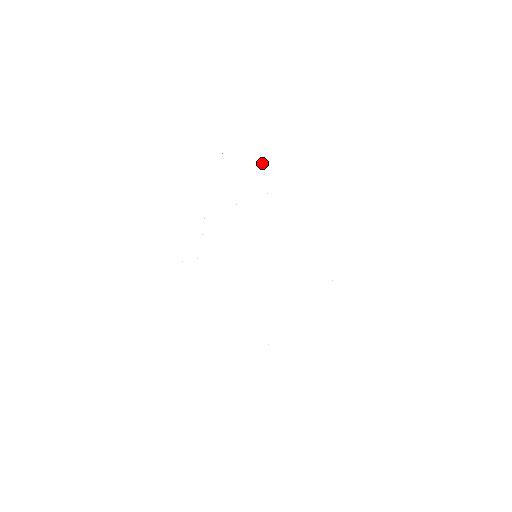
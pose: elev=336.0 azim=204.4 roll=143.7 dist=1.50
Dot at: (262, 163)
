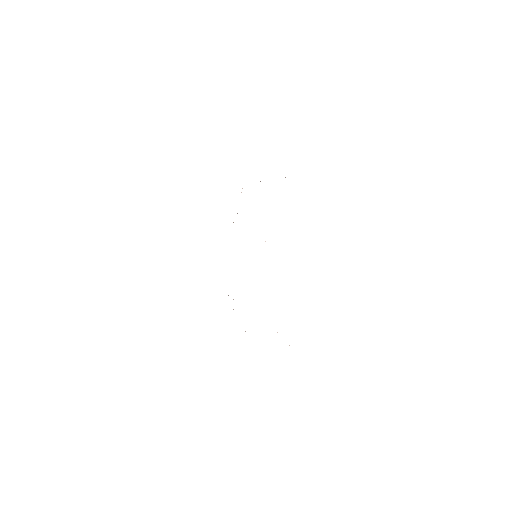
Dot at: occluded
